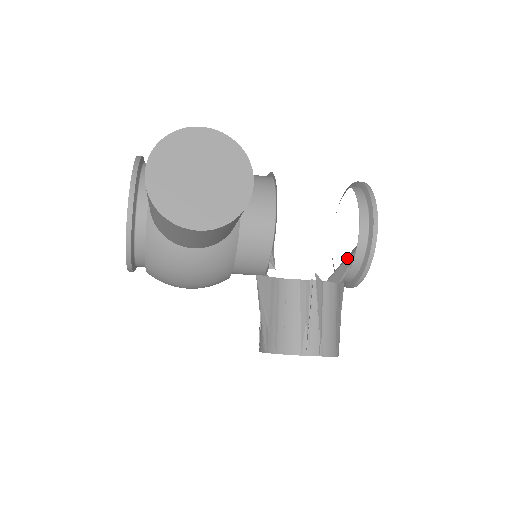
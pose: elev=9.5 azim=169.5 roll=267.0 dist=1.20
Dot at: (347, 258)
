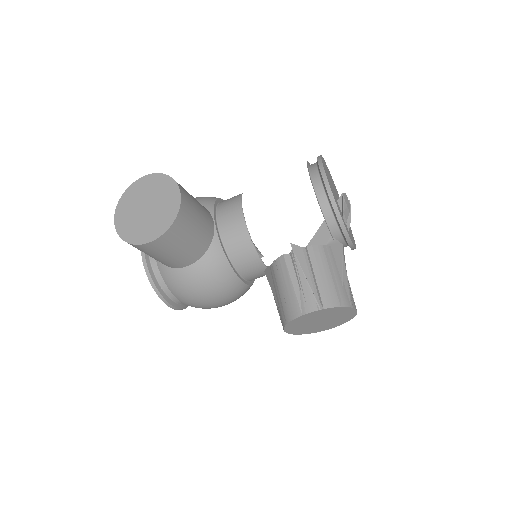
Dot at: occluded
